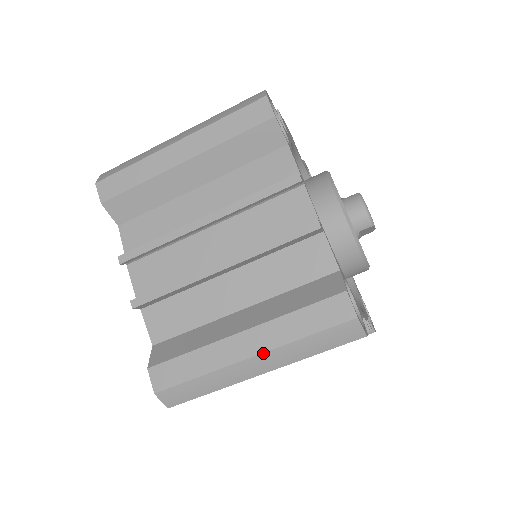
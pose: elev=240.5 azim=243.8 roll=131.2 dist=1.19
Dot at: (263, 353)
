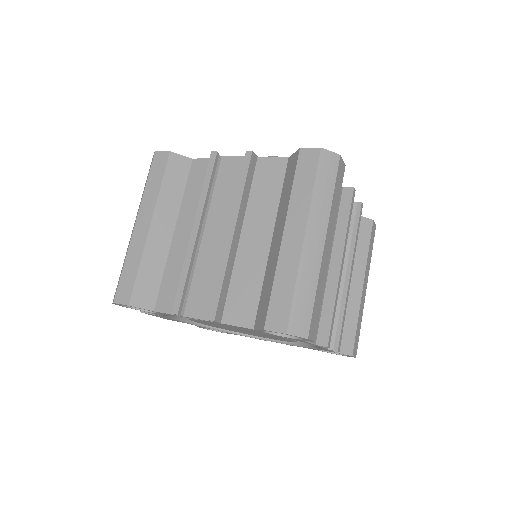
Dot at: (307, 225)
